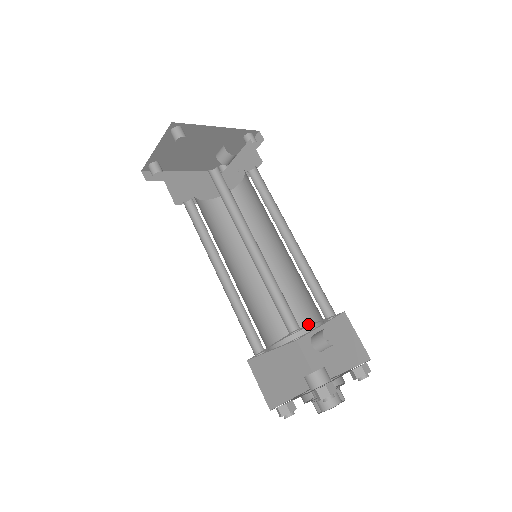
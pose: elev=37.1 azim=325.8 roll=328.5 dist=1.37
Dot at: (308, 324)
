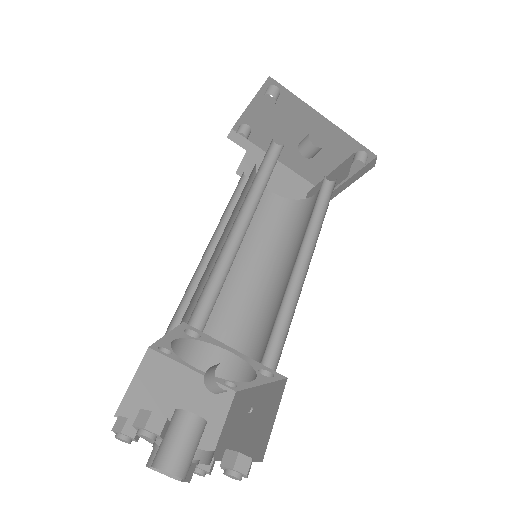
Dot at: (250, 372)
